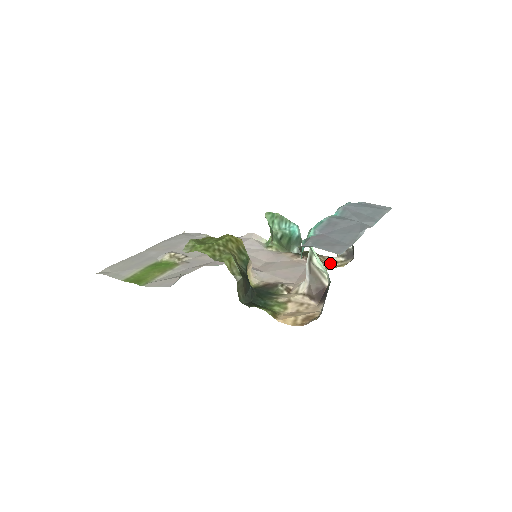
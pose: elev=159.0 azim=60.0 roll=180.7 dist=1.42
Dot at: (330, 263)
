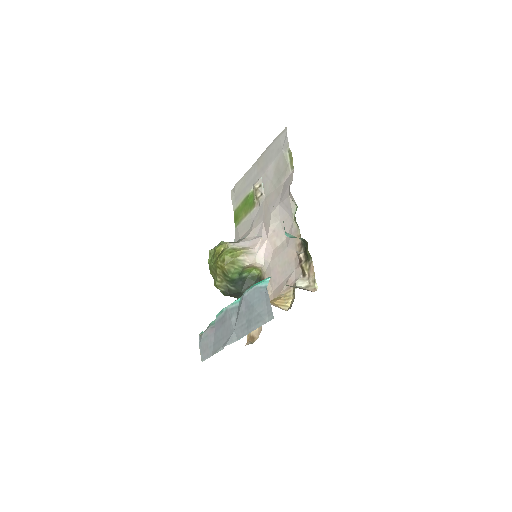
Dot at: (294, 289)
